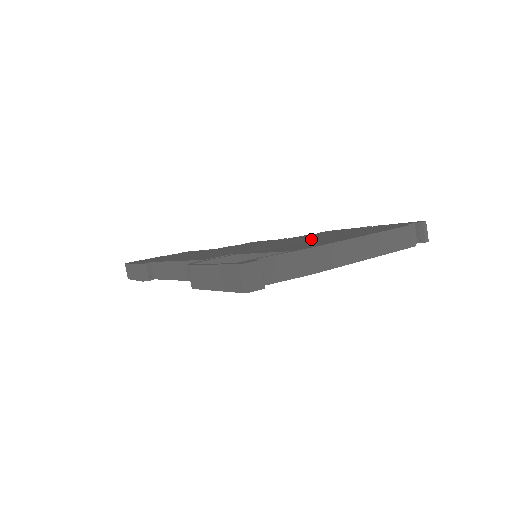
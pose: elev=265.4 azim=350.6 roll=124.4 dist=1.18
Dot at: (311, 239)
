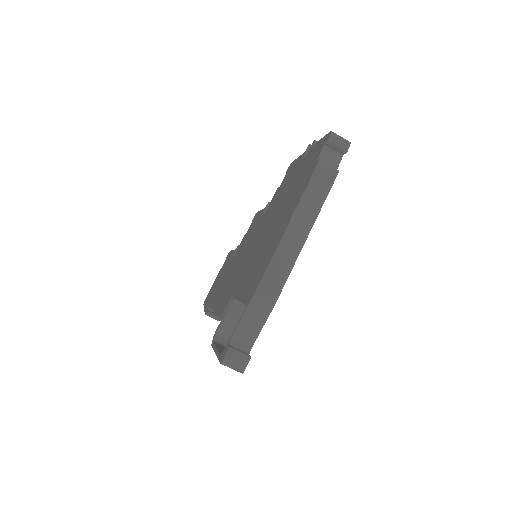
Dot at: (270, 228)
